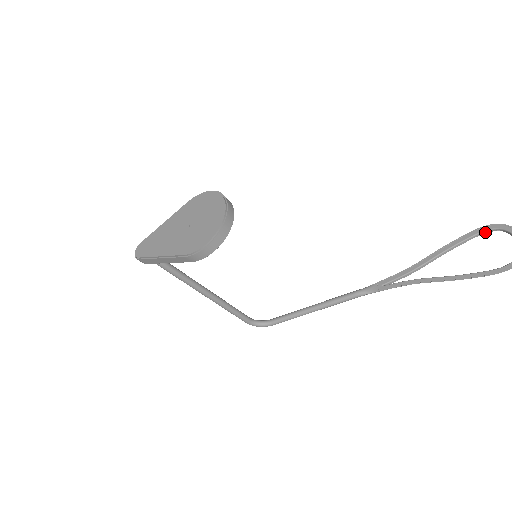
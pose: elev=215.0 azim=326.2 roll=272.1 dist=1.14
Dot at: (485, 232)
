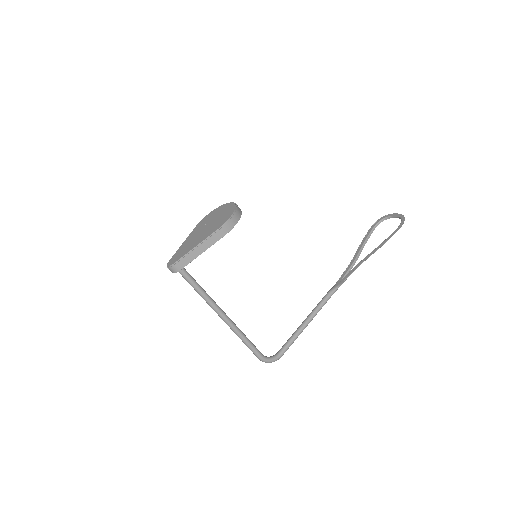
Dot at: (376, 226)
